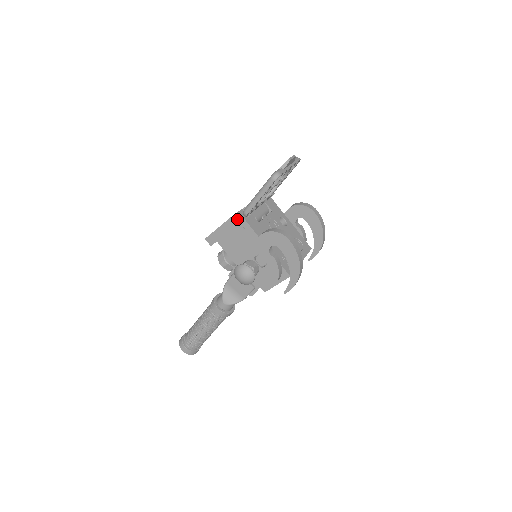
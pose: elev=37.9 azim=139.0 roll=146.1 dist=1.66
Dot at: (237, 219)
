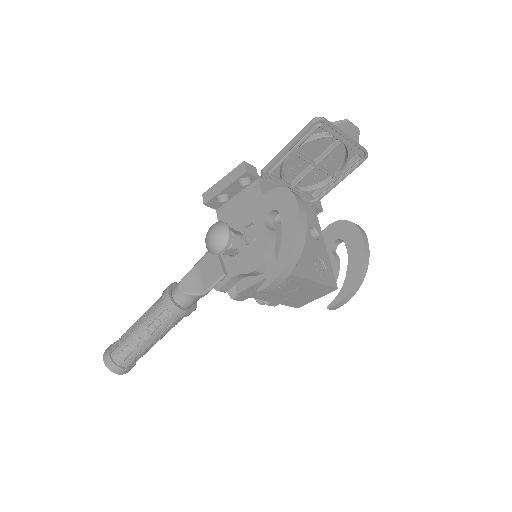
Dot at: (248, 168)
